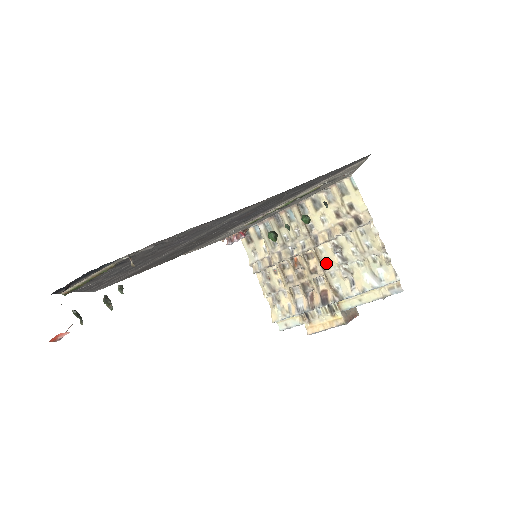
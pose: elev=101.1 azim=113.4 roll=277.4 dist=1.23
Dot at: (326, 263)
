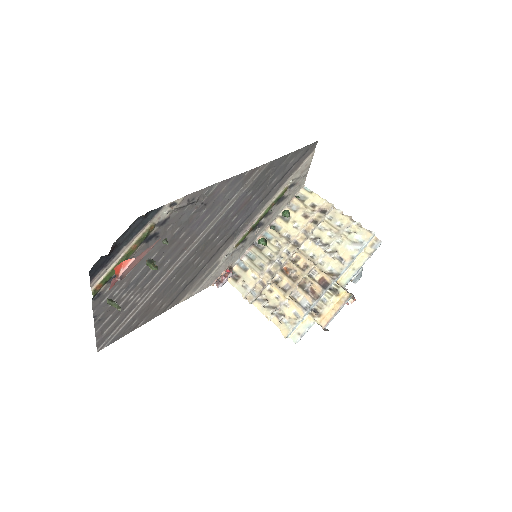
Dot at: (312, 257)
